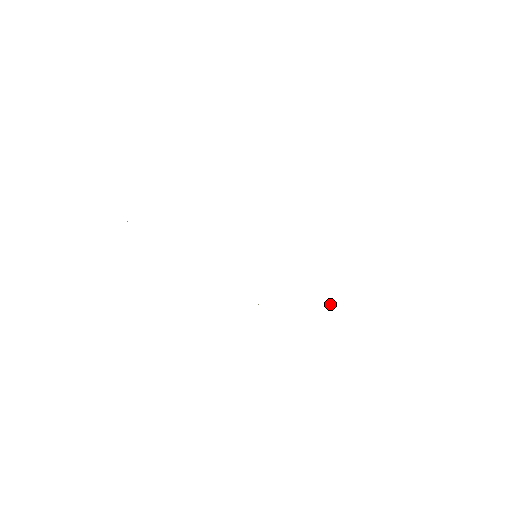
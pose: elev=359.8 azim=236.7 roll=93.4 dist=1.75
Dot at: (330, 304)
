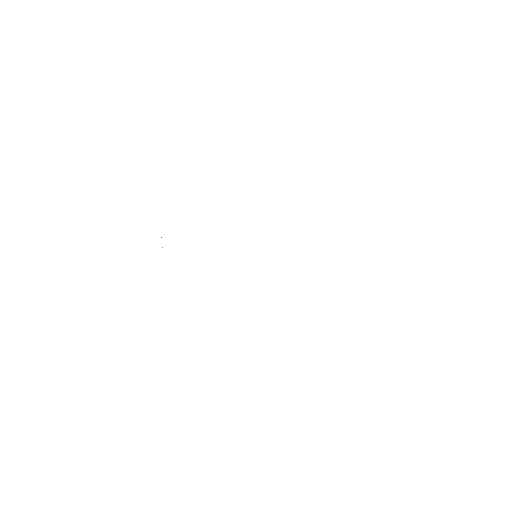
Dot at: occluded
